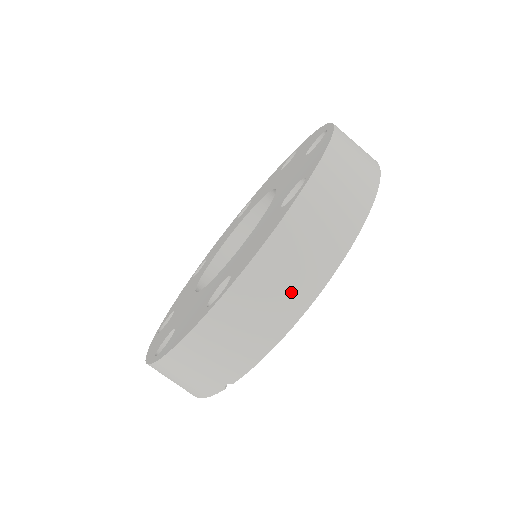
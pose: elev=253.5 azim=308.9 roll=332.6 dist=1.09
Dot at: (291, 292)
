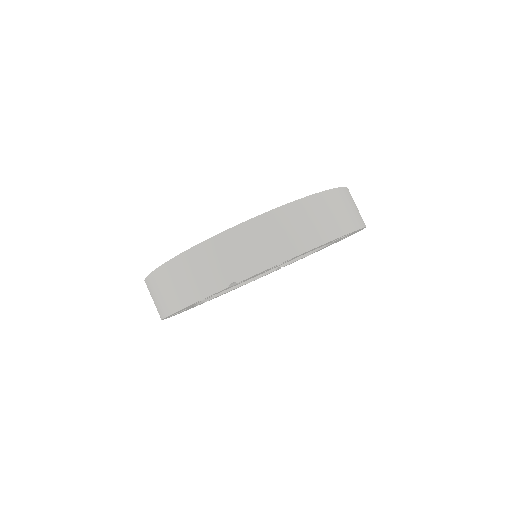
Dot at: (310, 232)
